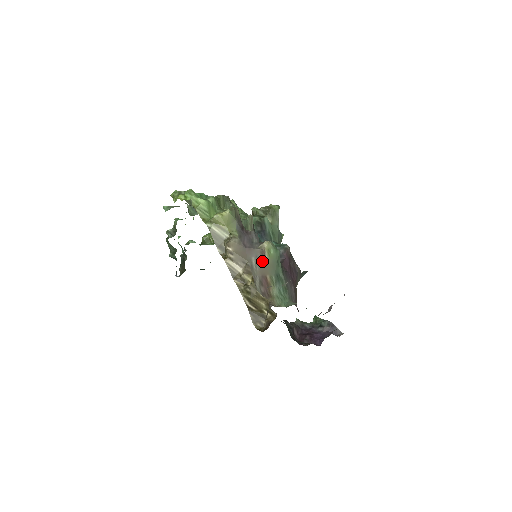
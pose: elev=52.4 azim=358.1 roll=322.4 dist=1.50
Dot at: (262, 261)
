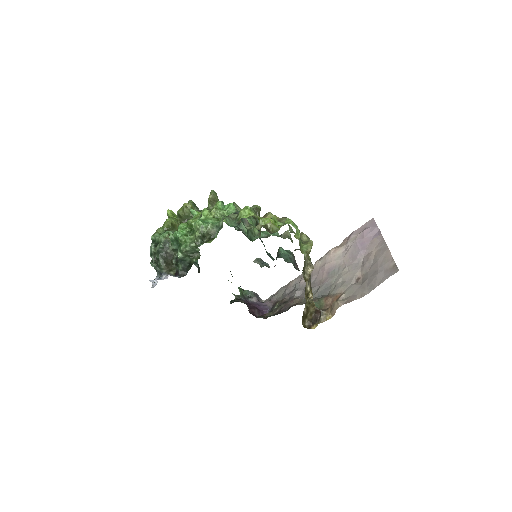
Dot at: occluded
